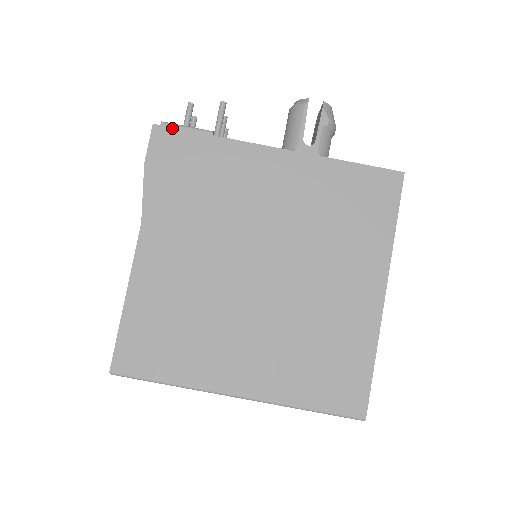
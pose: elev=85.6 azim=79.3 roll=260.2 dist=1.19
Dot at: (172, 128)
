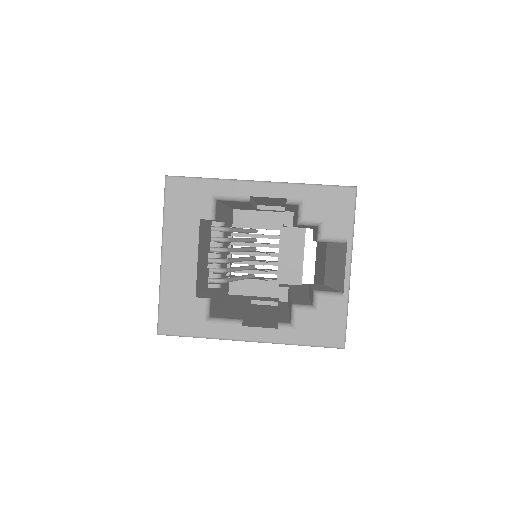
Dot at: occluded
